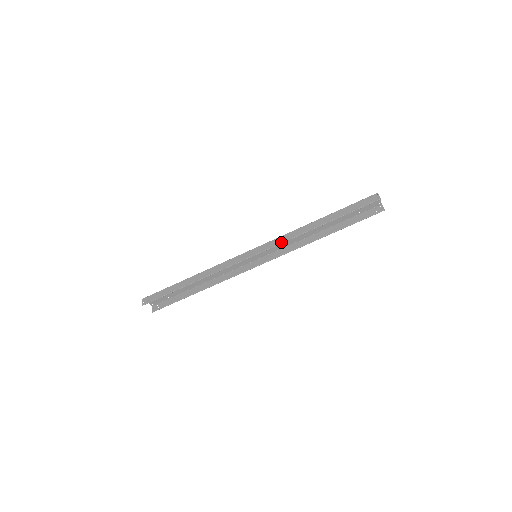
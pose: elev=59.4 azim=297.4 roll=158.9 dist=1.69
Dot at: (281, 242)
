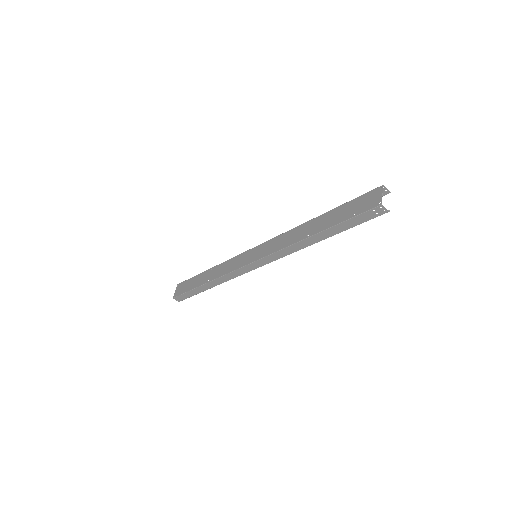
Dot at: (282, 257)
